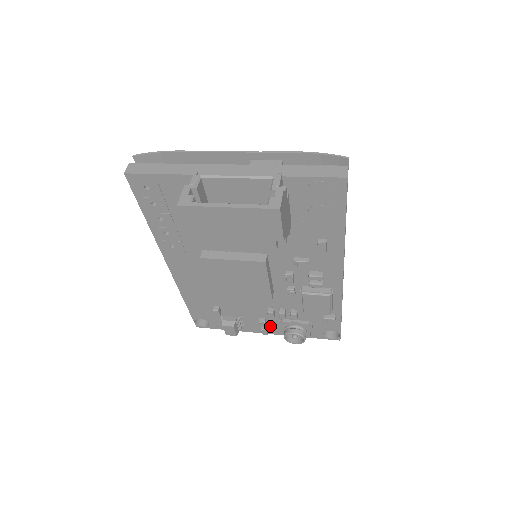
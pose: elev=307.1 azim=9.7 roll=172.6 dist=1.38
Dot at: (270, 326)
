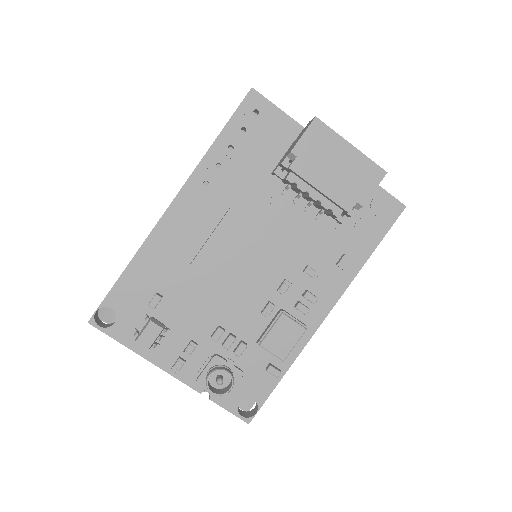
Dot at: (189, 362)
